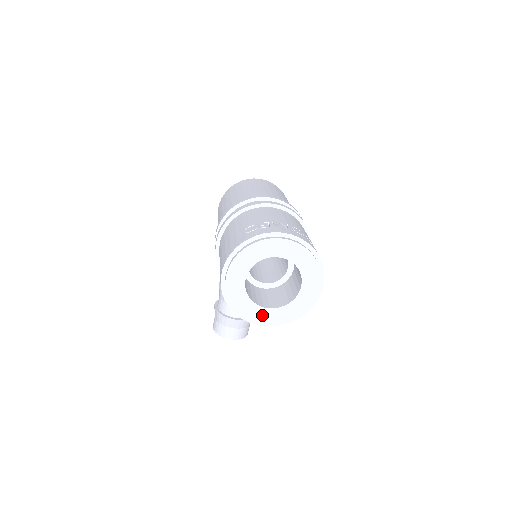
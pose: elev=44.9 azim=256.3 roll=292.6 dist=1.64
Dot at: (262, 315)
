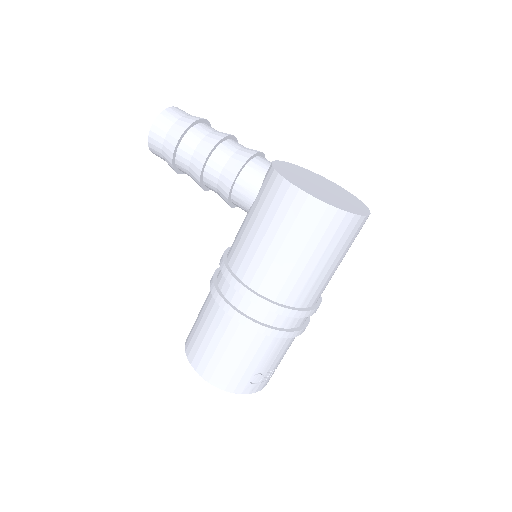
Dot at: occluded
